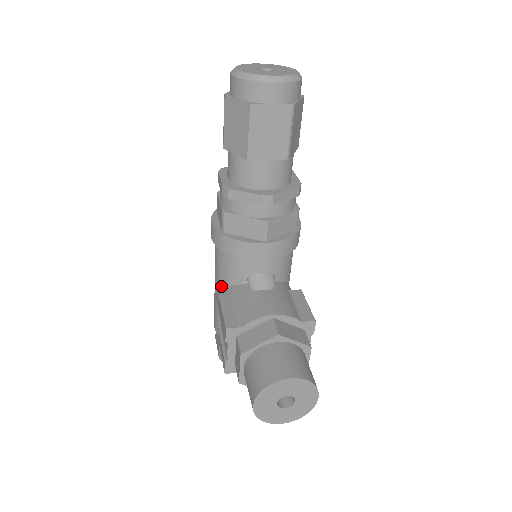
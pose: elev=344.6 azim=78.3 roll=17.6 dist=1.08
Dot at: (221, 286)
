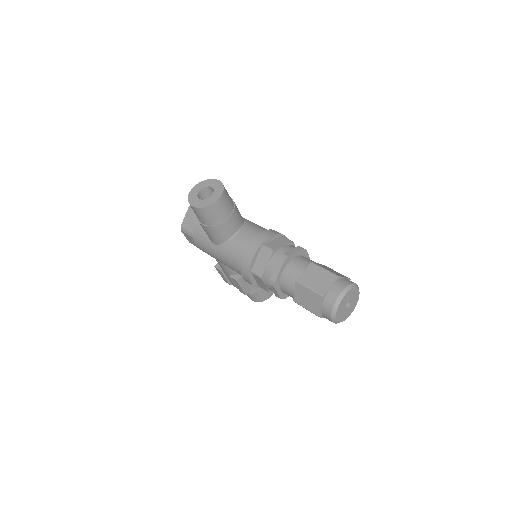
Dot at: (230, 268)
